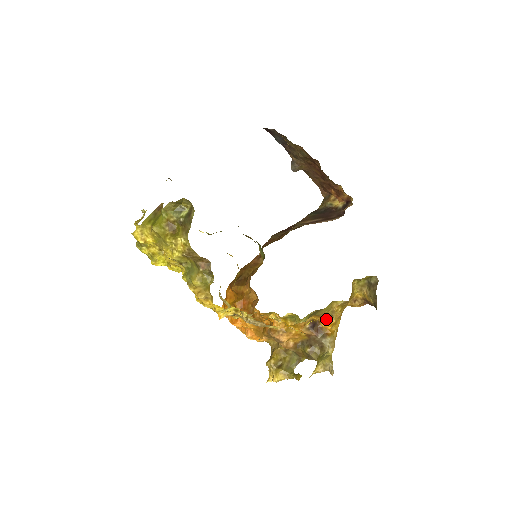
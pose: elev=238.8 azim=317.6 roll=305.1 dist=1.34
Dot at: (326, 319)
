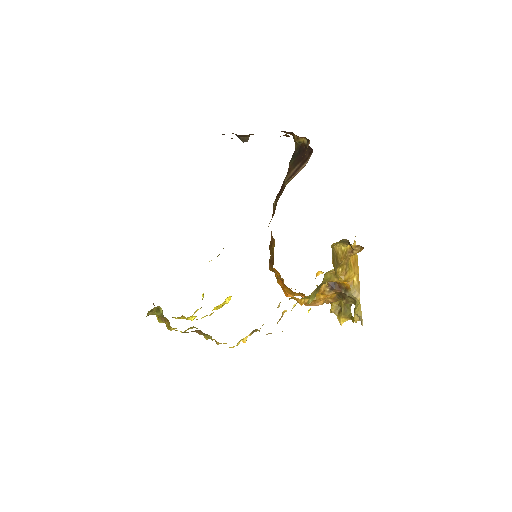
Dot at: occluded
